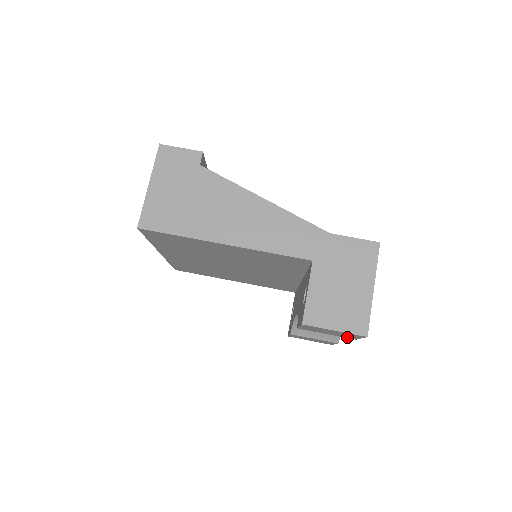
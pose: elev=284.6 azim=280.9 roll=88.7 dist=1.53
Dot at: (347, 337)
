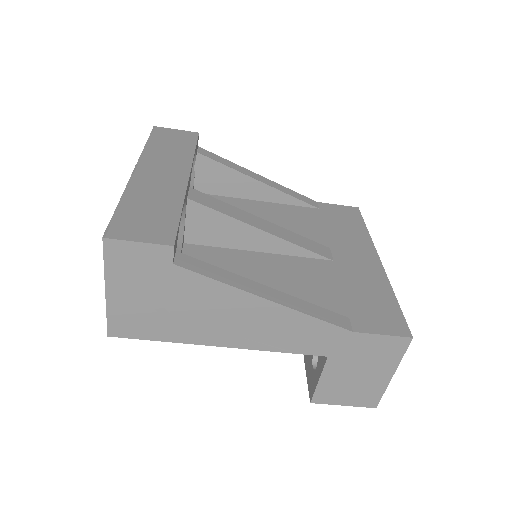
Dot at: occluded
